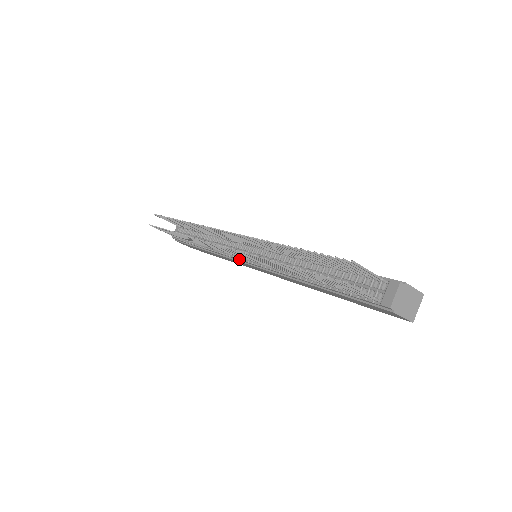
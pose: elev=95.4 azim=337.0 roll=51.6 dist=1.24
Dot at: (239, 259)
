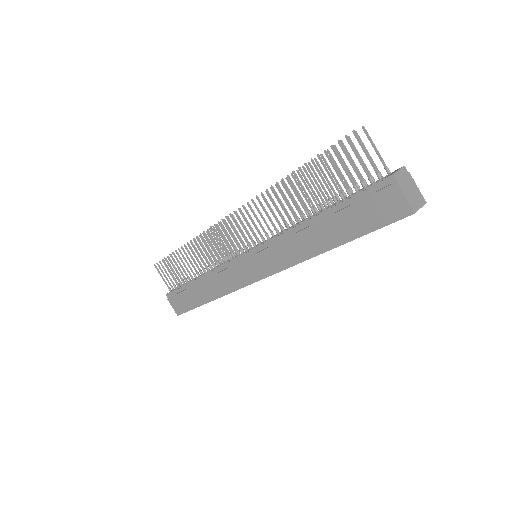
Dot at: (238, 256)
